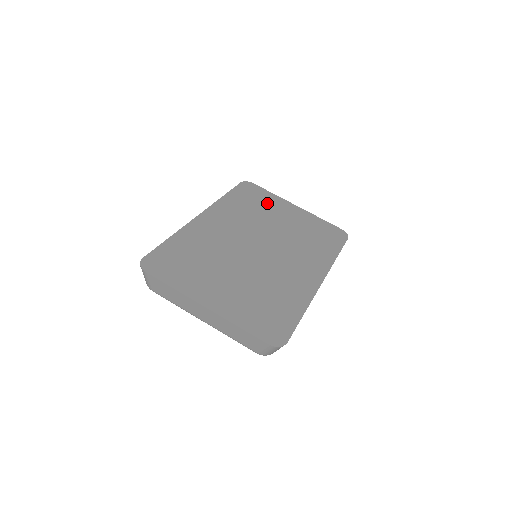
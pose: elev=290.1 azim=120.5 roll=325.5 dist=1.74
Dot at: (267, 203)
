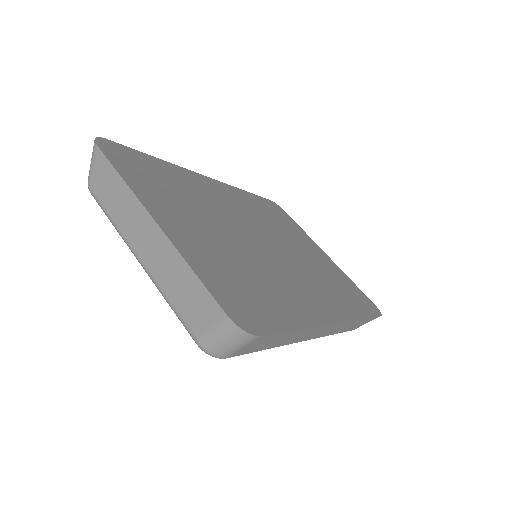
Dot at: (293, 229)
